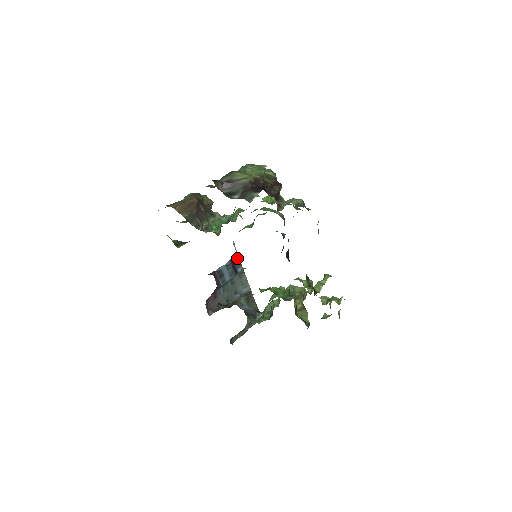
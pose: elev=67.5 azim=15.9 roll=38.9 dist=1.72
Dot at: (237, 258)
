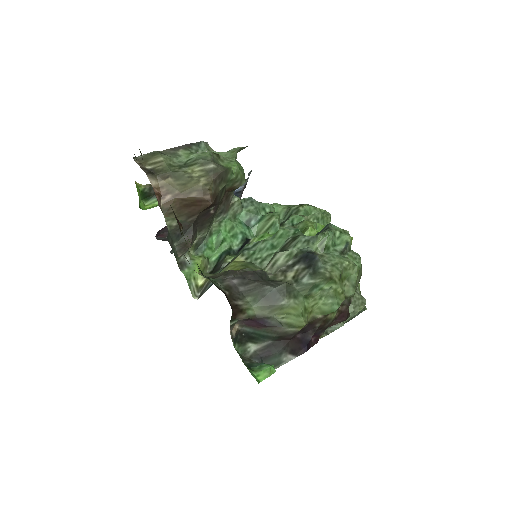
Dot at: (242, 188)
